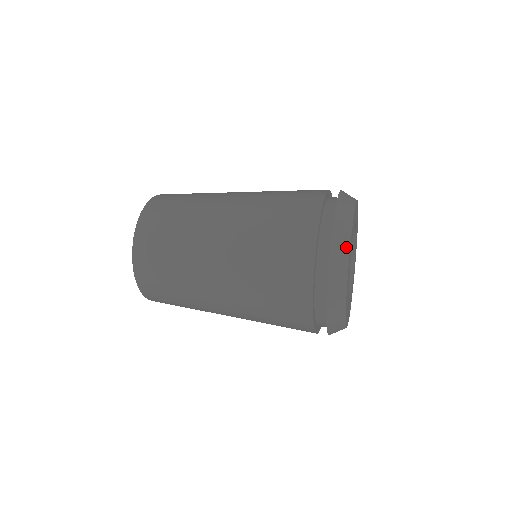
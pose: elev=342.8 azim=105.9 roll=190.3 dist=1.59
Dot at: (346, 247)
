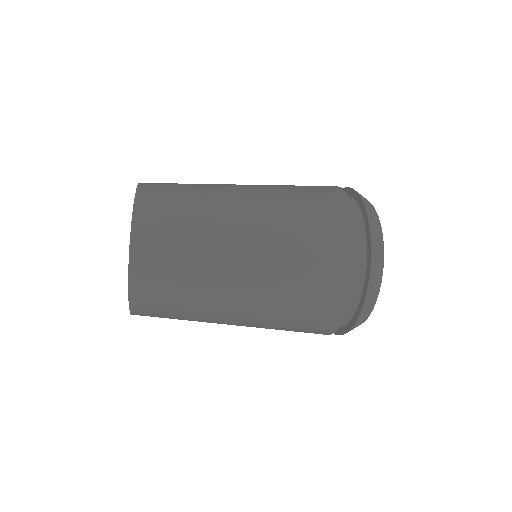
Dot at: (368, 201)
